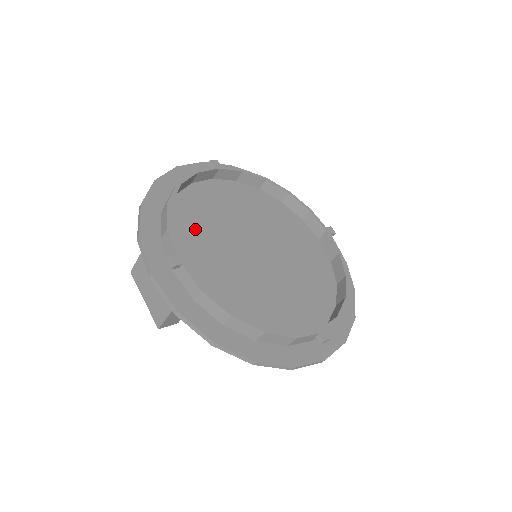
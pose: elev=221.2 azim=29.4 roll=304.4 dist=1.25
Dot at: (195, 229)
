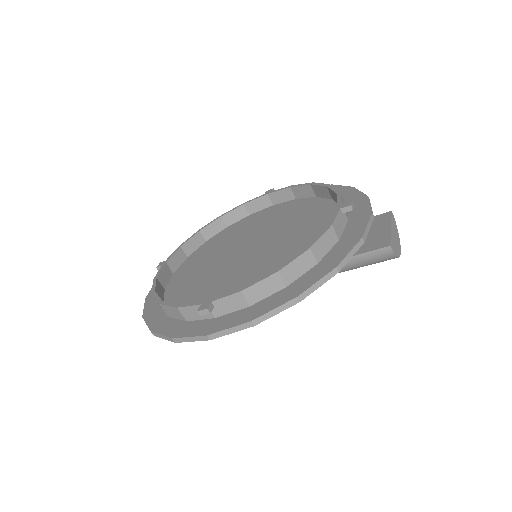
Dot at: (216, 246)
